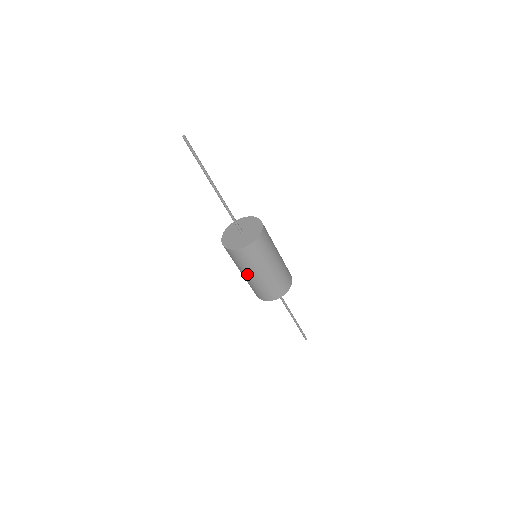
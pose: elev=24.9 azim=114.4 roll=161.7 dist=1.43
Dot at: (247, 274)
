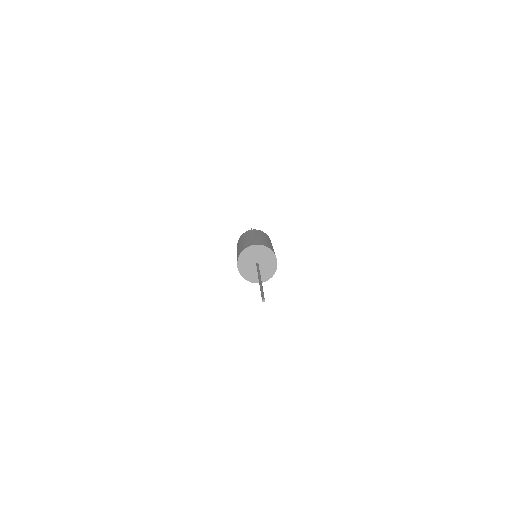
Dot at: occluded
